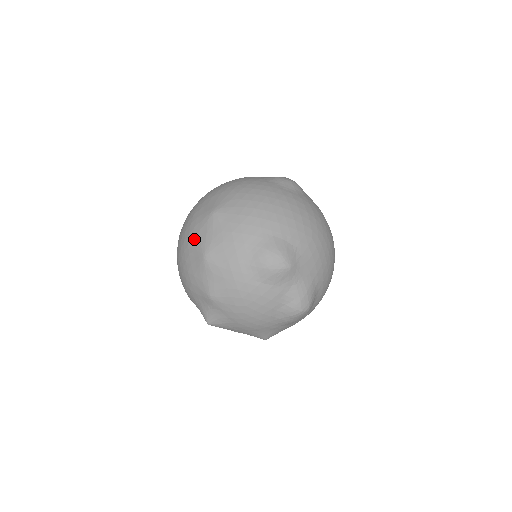
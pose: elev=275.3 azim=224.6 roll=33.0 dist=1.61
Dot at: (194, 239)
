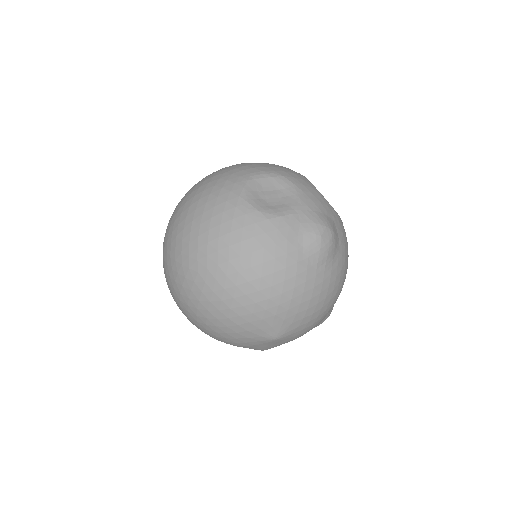
Dot at: (247, 347)
